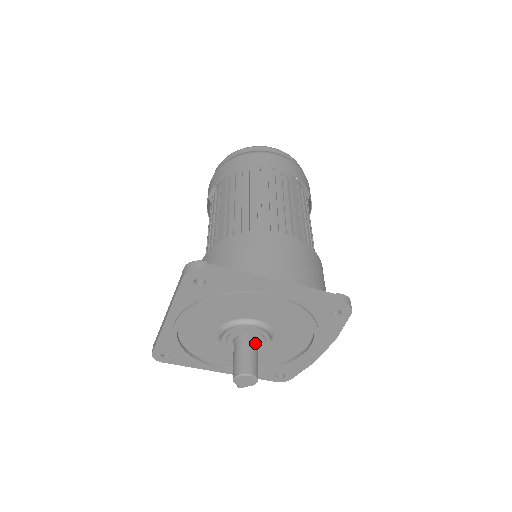
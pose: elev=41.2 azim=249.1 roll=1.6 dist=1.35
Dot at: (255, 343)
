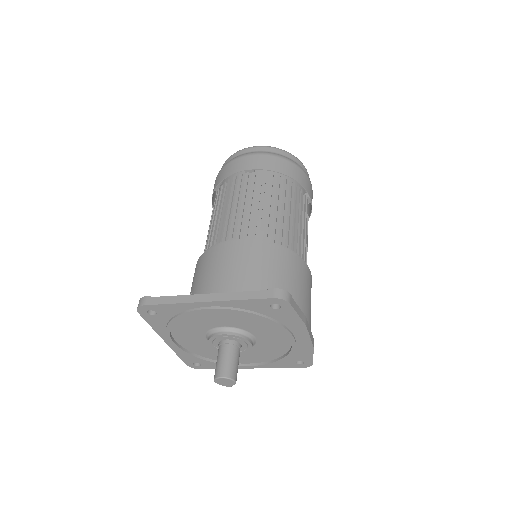
Dot at: (232, 346)
